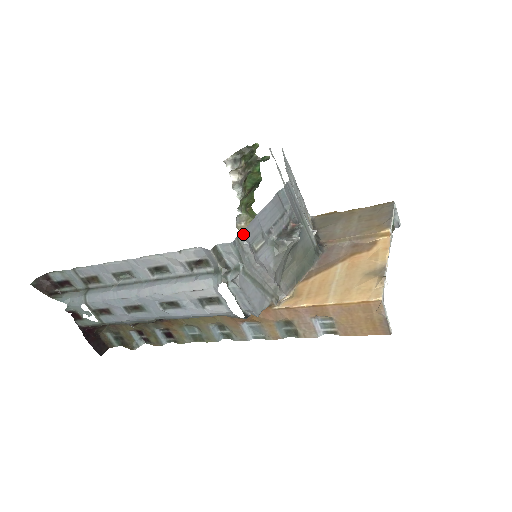
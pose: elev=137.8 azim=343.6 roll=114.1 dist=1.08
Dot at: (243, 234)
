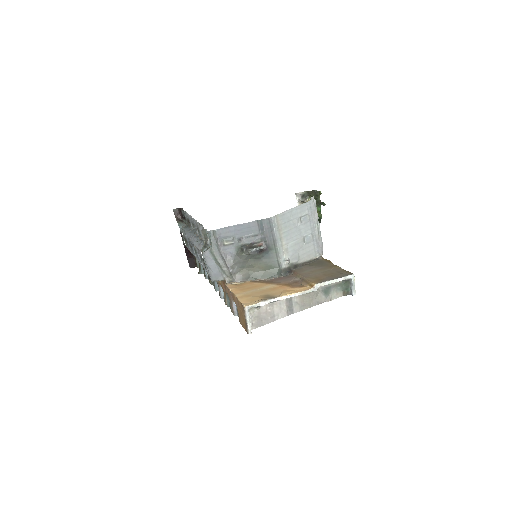
Dot at: (217, 230)
